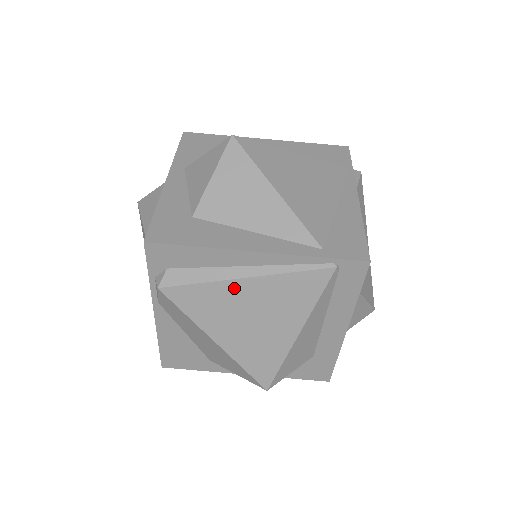
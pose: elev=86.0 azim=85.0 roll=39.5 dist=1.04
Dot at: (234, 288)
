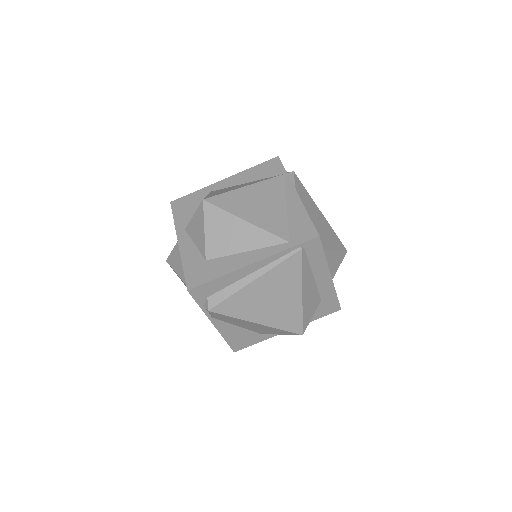
Dot at: (251, 289)
